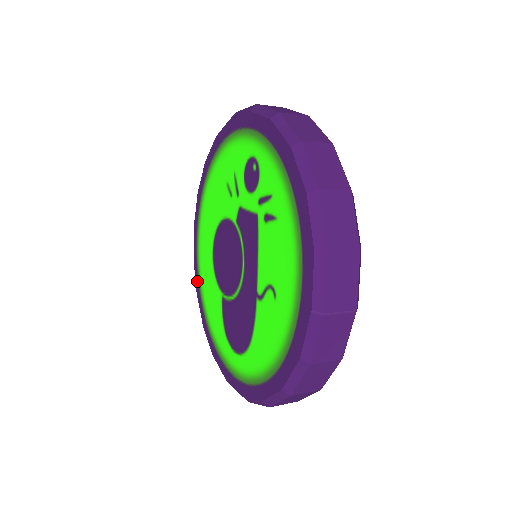
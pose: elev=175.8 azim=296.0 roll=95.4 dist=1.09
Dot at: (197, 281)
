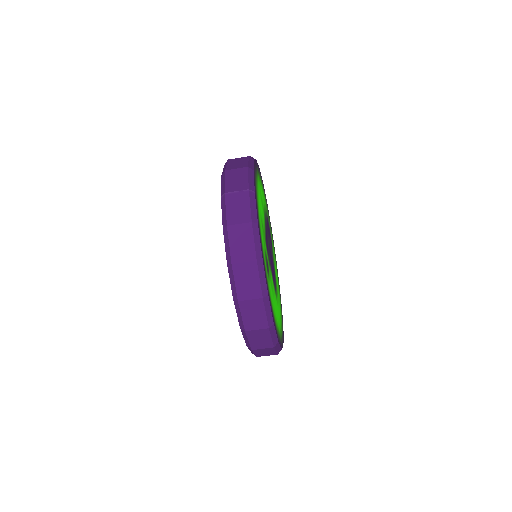
Dot at: occluded
